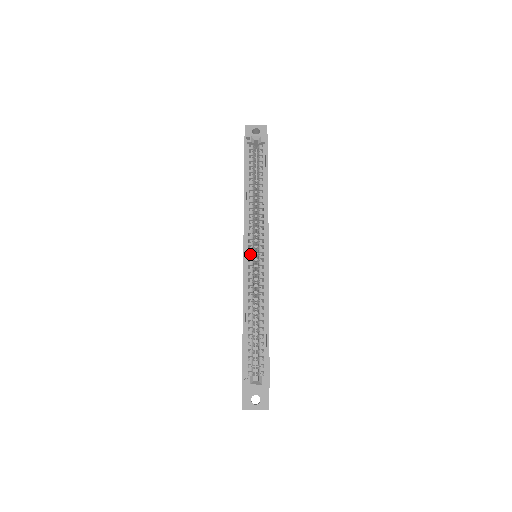
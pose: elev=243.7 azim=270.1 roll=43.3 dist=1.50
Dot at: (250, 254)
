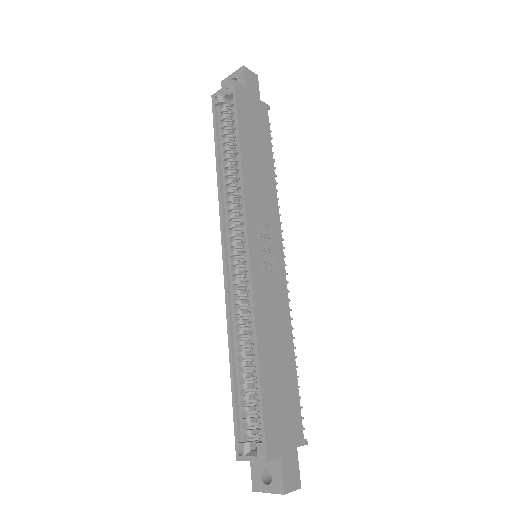
Dot at: (233, 259)
